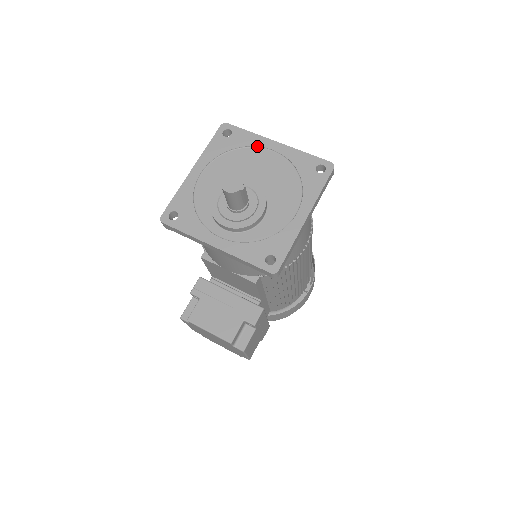
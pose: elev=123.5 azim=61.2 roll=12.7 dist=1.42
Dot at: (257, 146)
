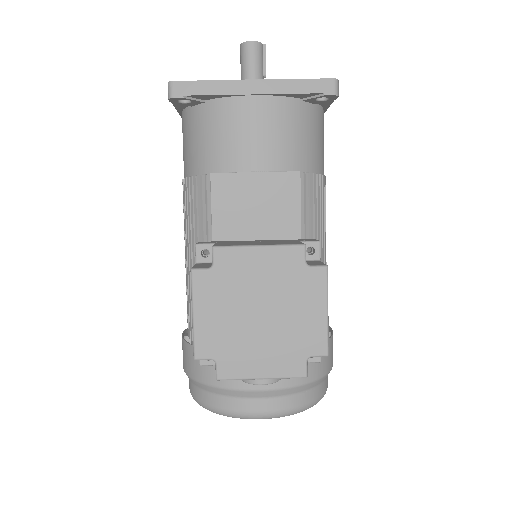
Dot at: occluded
